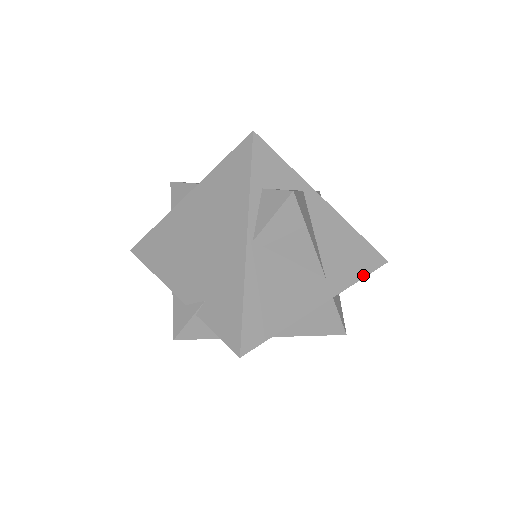
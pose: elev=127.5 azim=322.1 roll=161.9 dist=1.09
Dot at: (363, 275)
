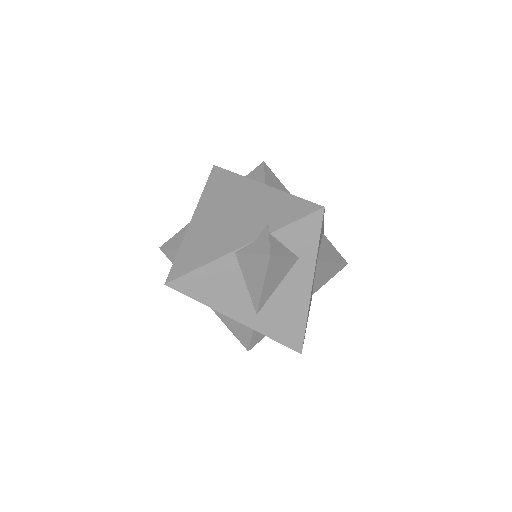
Dot at: occluded
